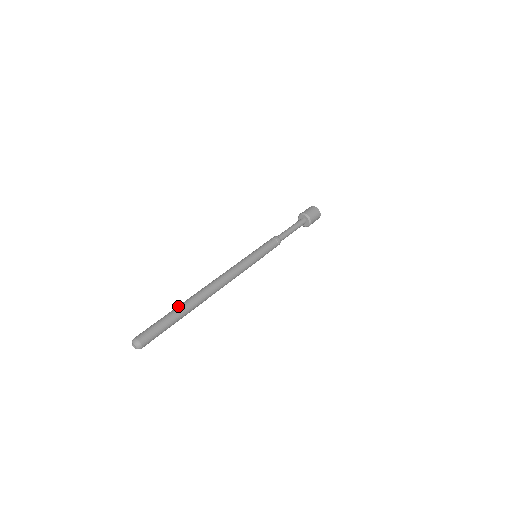
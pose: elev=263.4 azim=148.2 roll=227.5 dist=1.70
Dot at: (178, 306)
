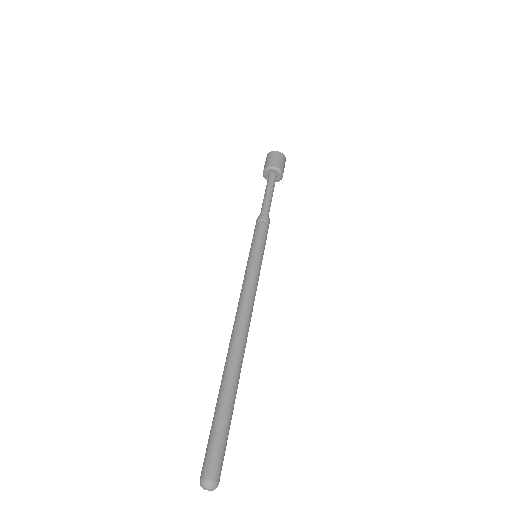
Dot at: (230, 392)
